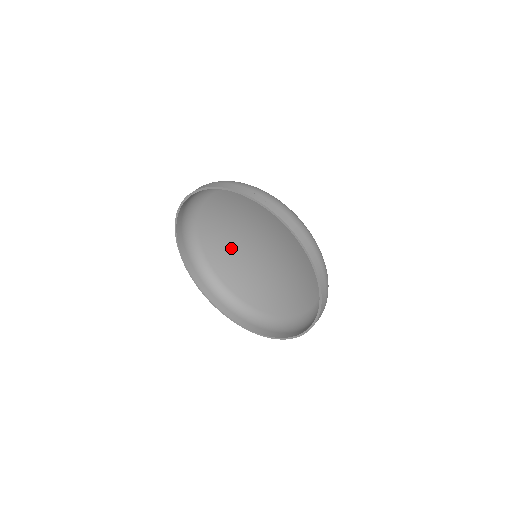
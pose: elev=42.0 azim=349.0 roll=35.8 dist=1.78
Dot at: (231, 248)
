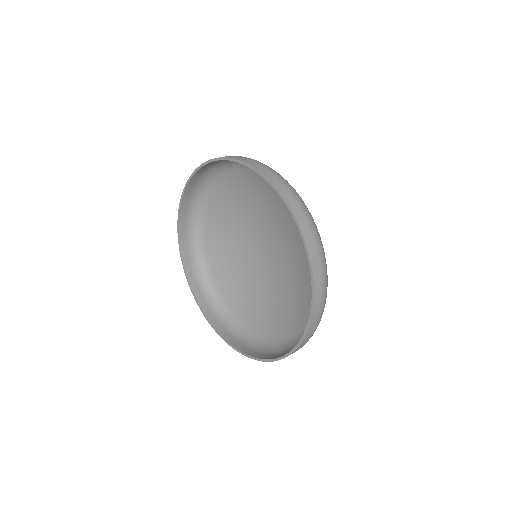
Dot at: (252, 287)
